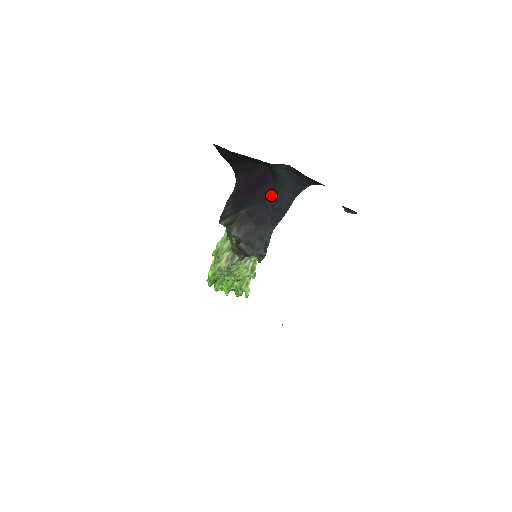
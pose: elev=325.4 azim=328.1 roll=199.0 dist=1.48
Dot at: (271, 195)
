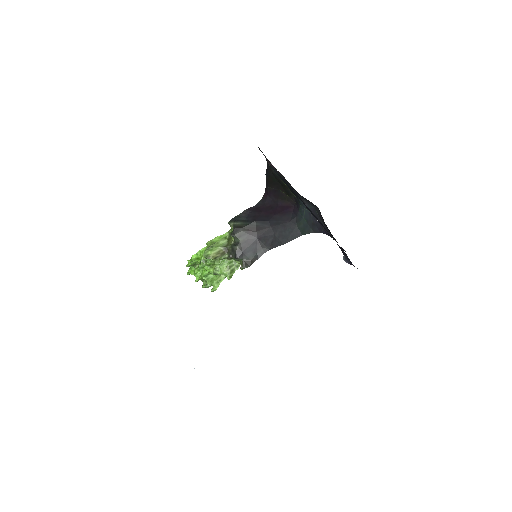
Dot at: (285, 223)
